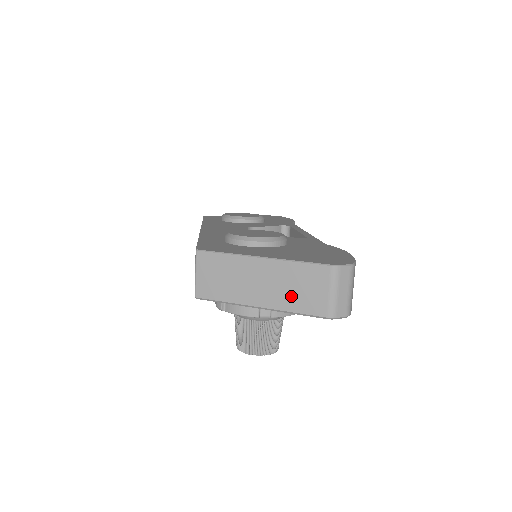
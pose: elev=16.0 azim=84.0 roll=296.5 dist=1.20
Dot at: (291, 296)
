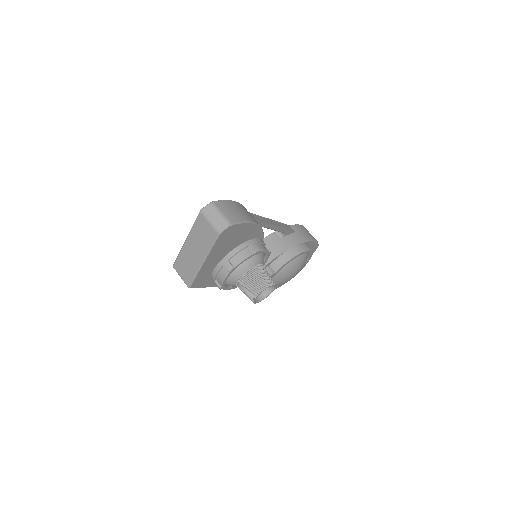
Dot at: (204, 242)
